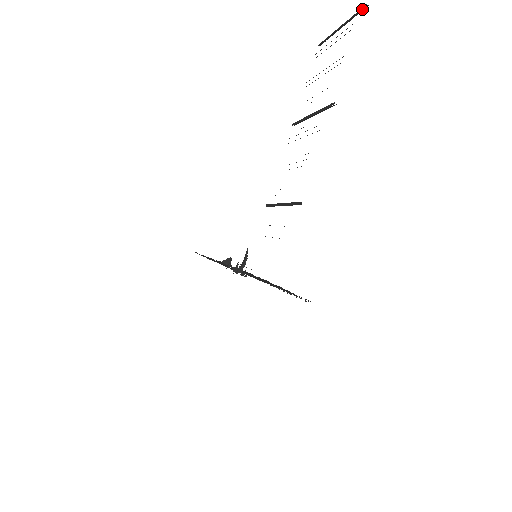
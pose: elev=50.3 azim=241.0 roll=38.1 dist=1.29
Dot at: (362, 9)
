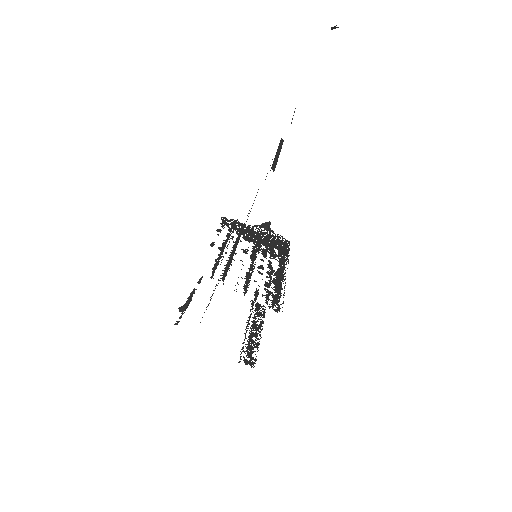
Dot at: (336, 27)
